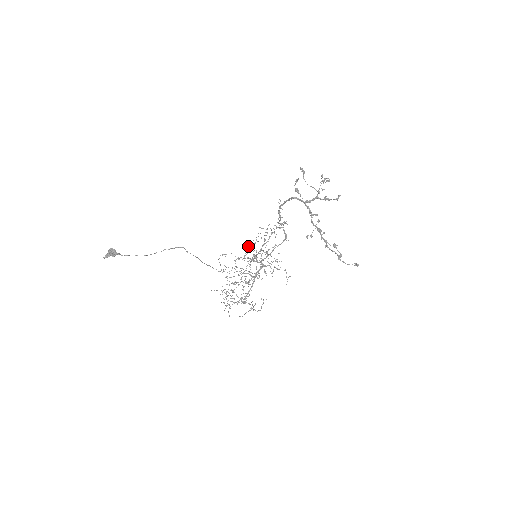
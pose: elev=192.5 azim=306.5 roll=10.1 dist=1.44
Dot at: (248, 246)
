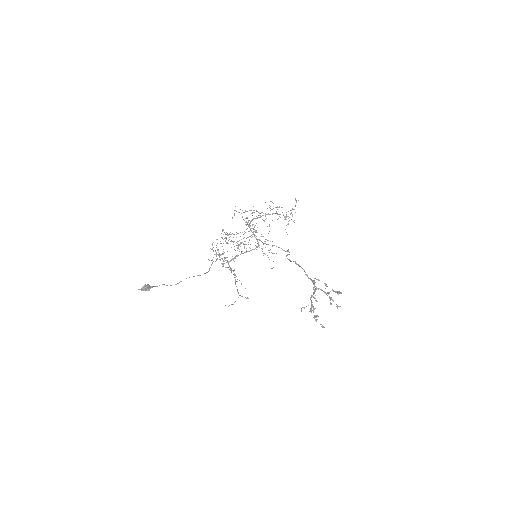
Dot at: occluded
